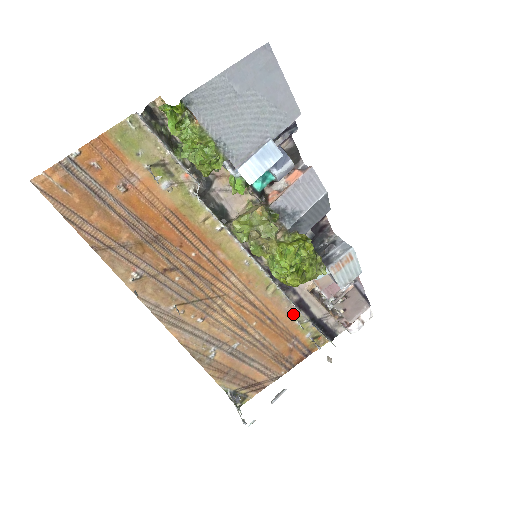
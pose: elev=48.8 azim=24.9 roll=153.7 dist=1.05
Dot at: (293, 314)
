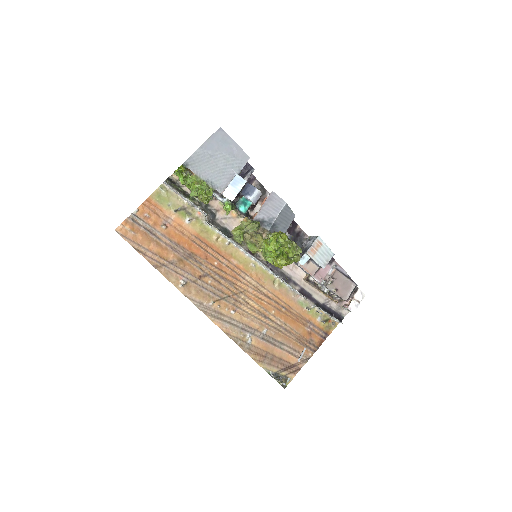
Dot at: (300, 302)
